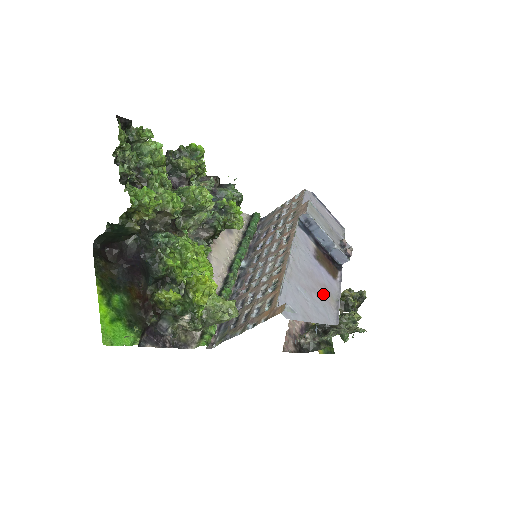
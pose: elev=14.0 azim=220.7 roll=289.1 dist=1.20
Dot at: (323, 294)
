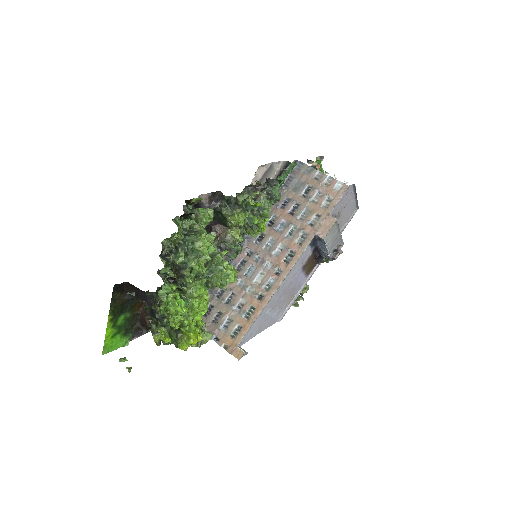
Dot at: (286, 299)
